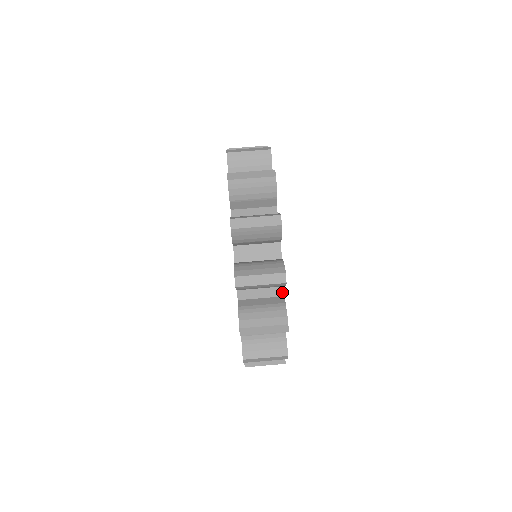
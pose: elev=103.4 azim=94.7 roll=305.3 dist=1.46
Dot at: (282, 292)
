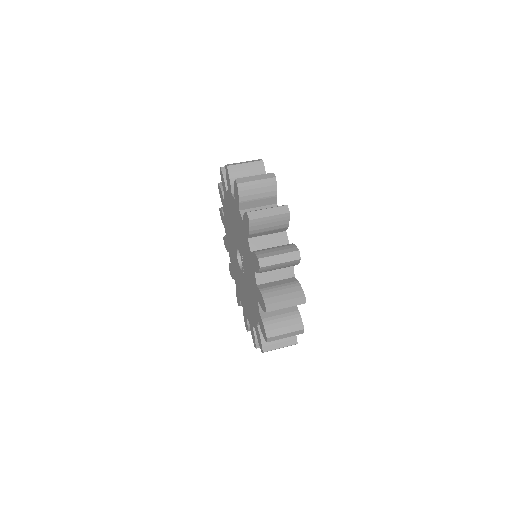
Dot at: occluded
